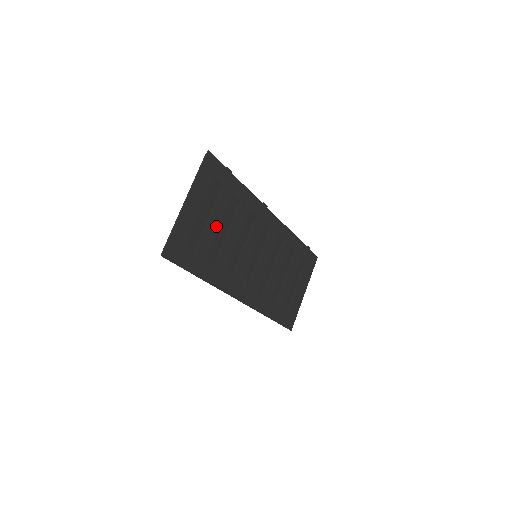
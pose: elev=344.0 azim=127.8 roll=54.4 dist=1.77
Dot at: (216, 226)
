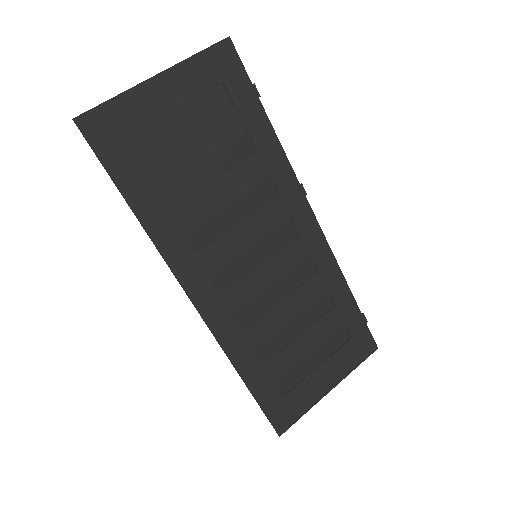
Dot at: (197, 152)
